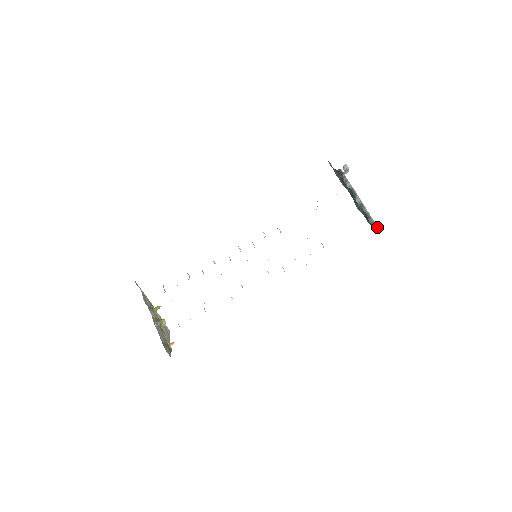
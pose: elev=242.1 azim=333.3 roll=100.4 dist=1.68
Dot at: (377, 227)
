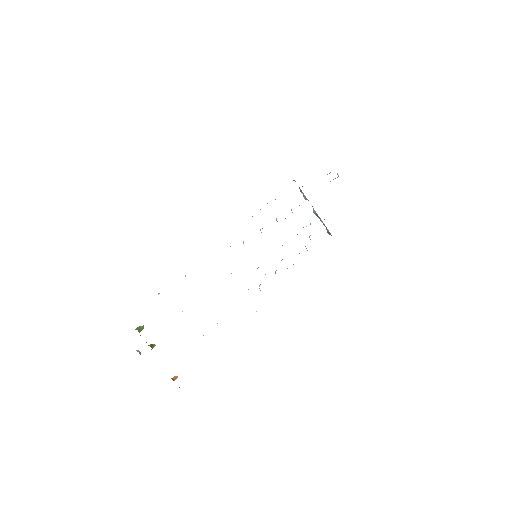
Dot at: occluded
